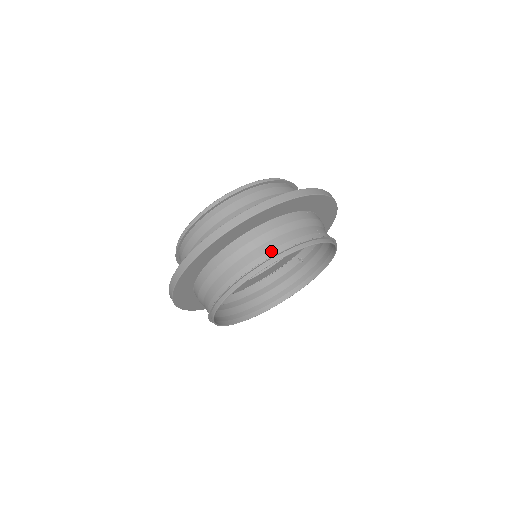
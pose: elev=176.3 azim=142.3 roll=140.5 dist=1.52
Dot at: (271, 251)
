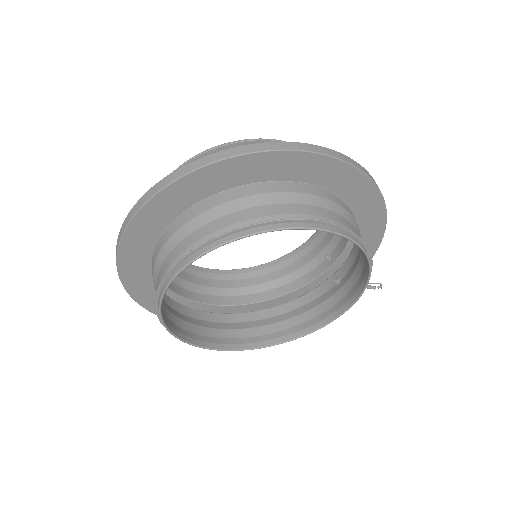
Dot at: (230, 226)
